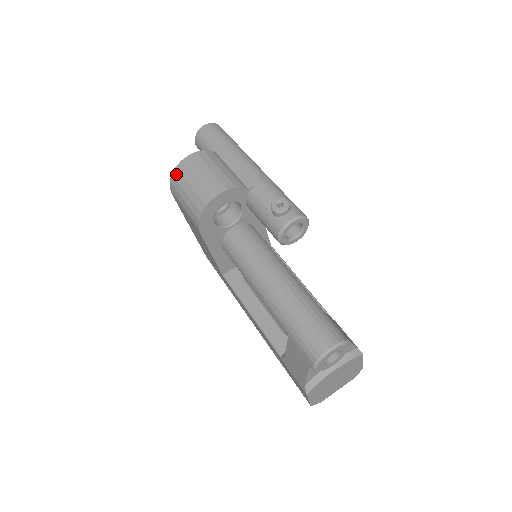
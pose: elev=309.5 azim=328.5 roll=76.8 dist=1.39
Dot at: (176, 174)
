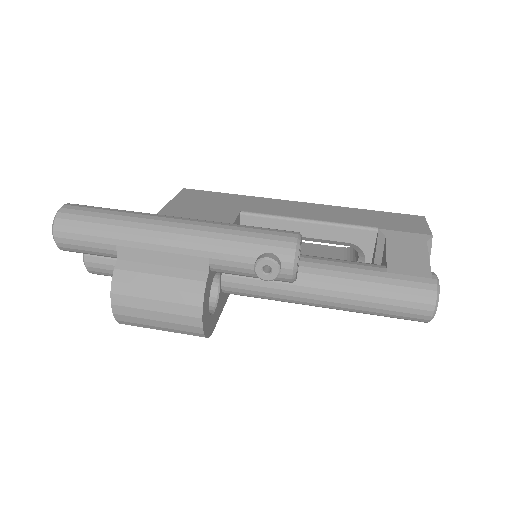
Dot at: (126, 324)
